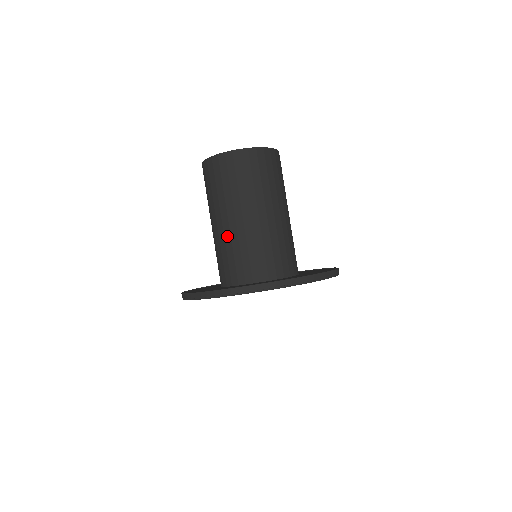
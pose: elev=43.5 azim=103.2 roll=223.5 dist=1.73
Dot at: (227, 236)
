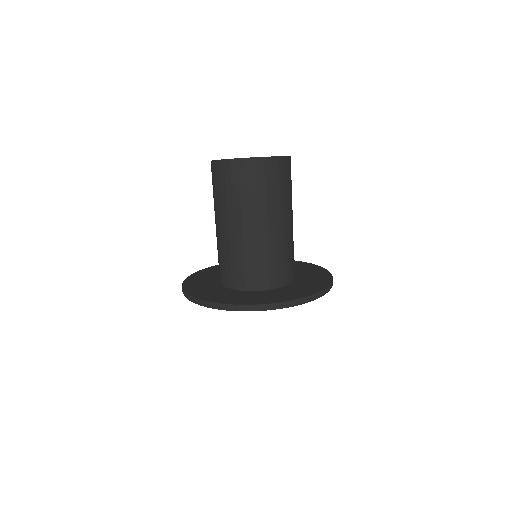
Dot at: (219, 240)
